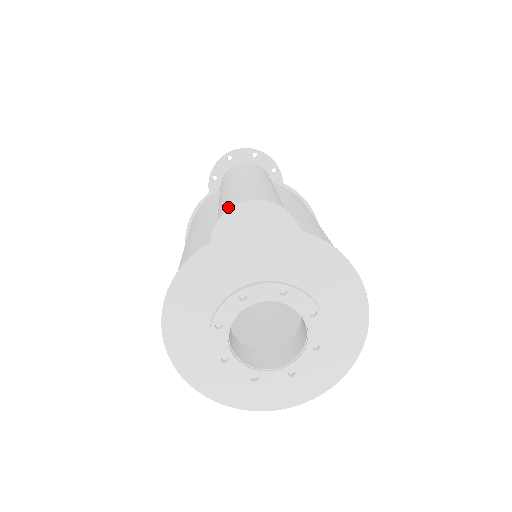
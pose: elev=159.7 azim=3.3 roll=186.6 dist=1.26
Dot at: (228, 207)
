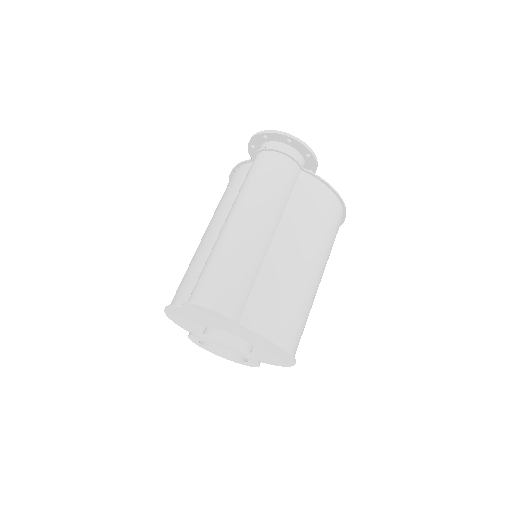
Dot at: (199, 283)
